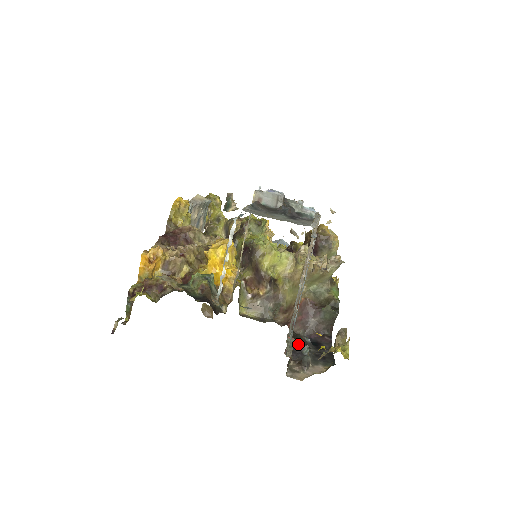
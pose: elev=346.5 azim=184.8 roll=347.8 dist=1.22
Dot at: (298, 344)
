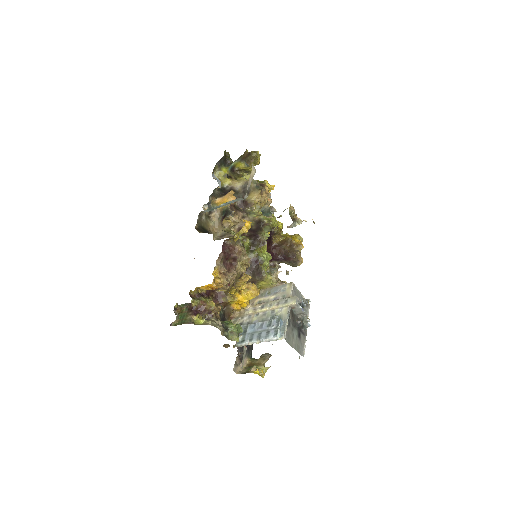
Dot at: occluded
